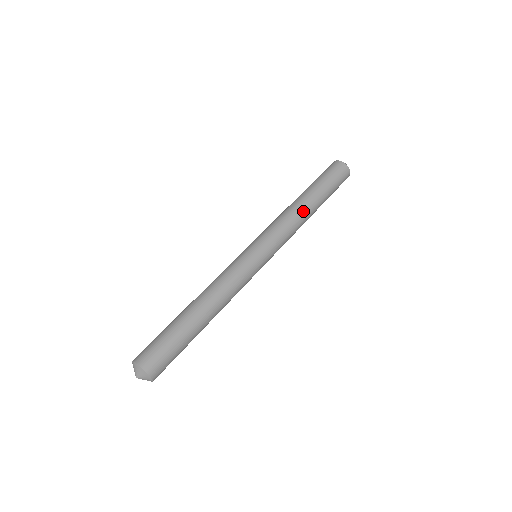
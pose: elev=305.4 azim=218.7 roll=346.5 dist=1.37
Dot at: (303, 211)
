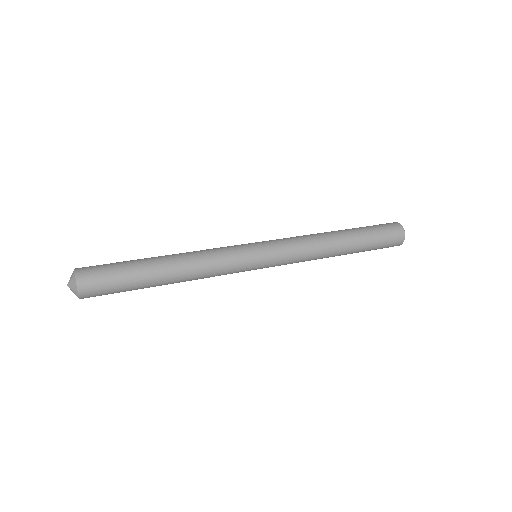
Dot at: (328, 239)
